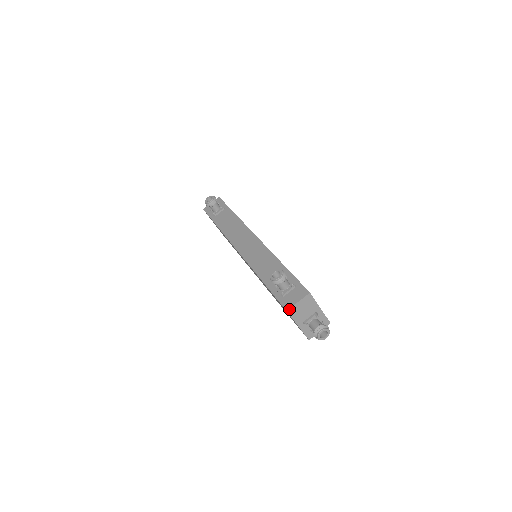
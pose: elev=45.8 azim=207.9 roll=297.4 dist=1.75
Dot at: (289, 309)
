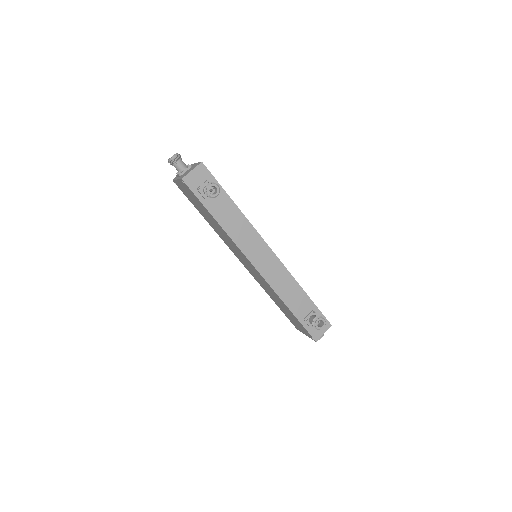
Dot at: occluded
